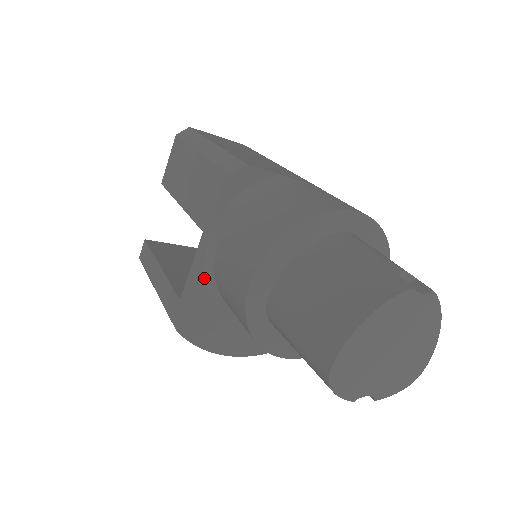
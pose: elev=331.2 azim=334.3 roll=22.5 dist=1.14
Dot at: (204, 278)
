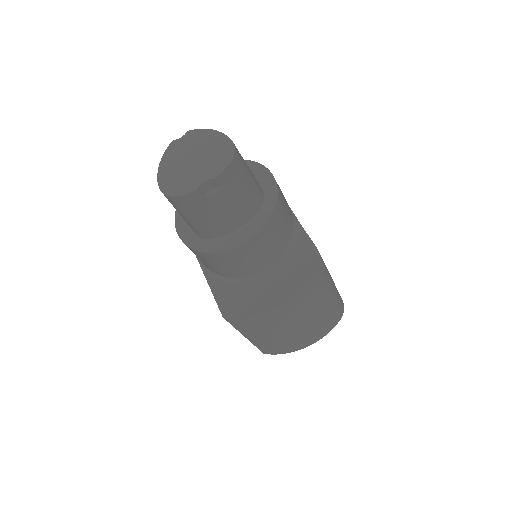
Dot at: (214, 280)
